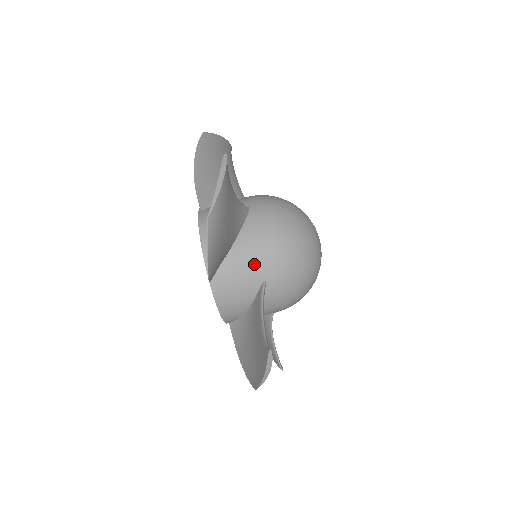
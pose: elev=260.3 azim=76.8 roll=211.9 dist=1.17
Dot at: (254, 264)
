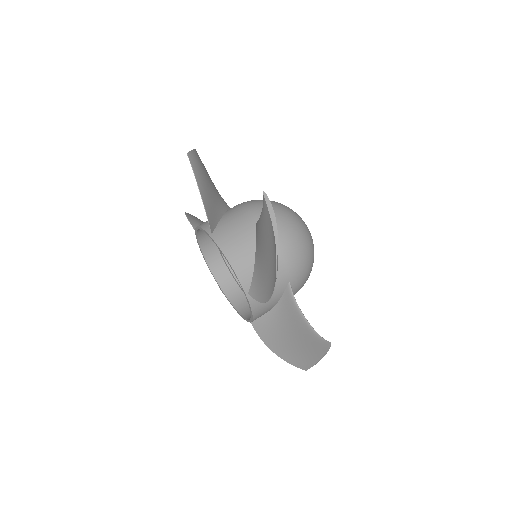
Dot at: (244, 215)
